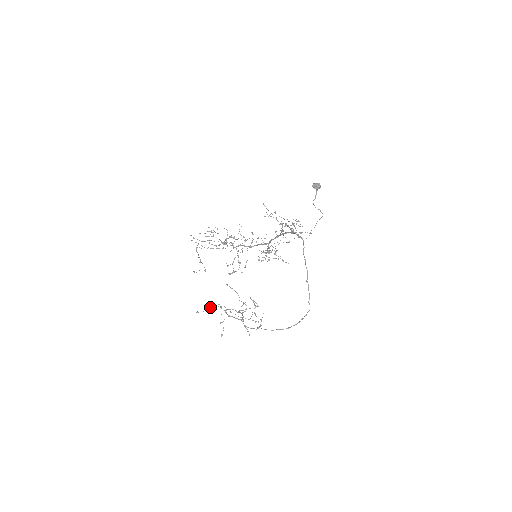
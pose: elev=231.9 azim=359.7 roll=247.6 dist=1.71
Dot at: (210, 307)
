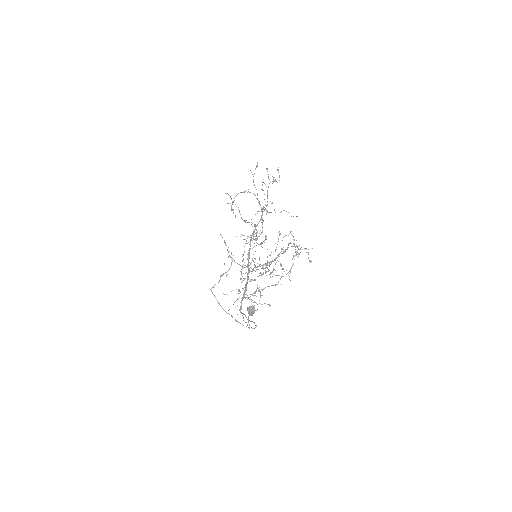
Dot at: (225, 243)
